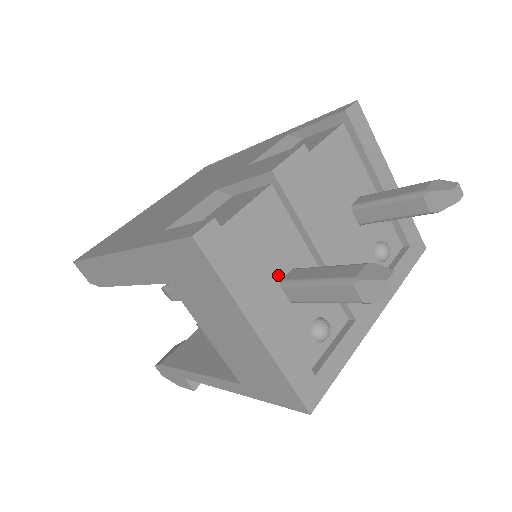
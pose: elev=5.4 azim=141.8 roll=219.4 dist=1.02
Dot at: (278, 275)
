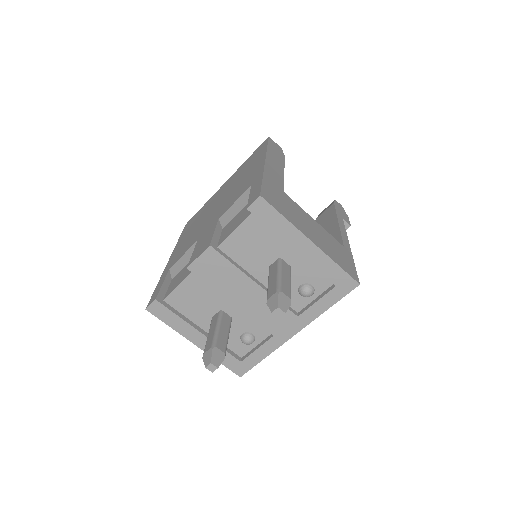
Dot at: (209, 315)
